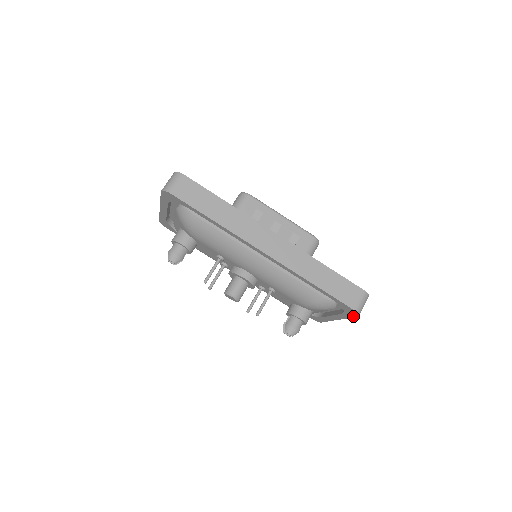
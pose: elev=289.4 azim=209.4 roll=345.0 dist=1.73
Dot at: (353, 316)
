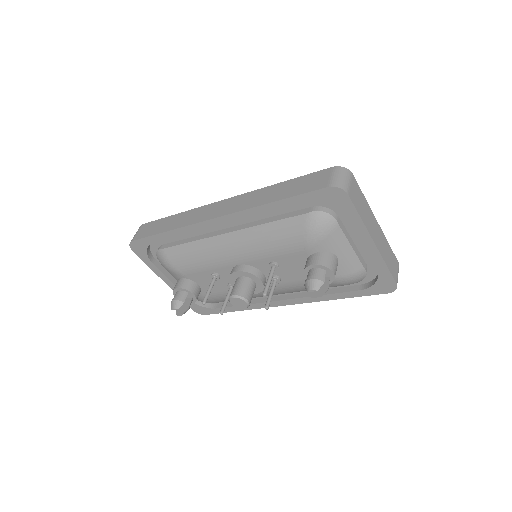
Dot at: (350, 203)
